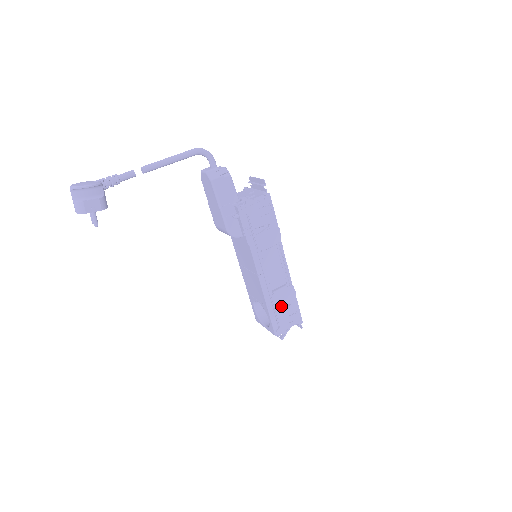
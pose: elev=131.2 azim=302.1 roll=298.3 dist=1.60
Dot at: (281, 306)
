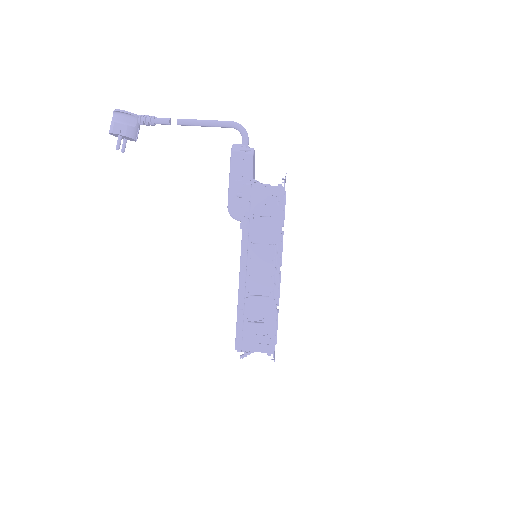
Dot at: (255, 319)
